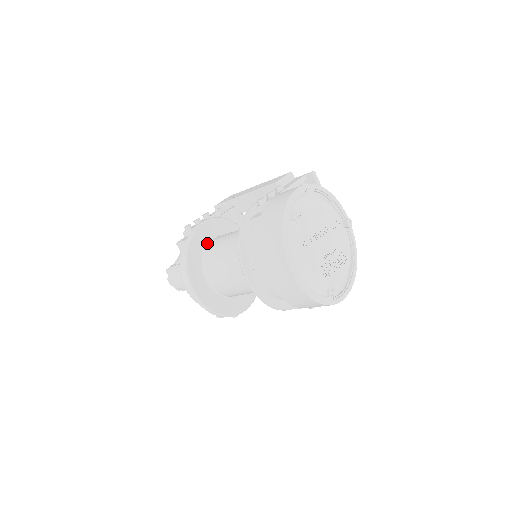
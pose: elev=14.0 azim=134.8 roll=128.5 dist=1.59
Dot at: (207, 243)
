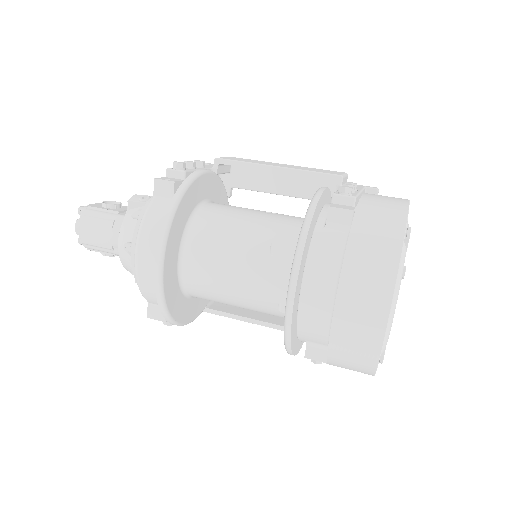
Dot at: (200, 203)
